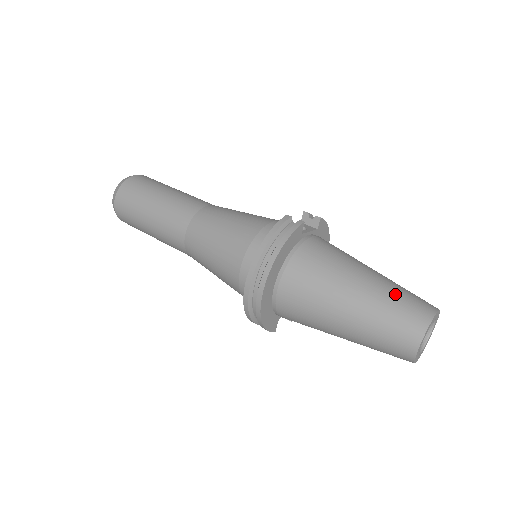
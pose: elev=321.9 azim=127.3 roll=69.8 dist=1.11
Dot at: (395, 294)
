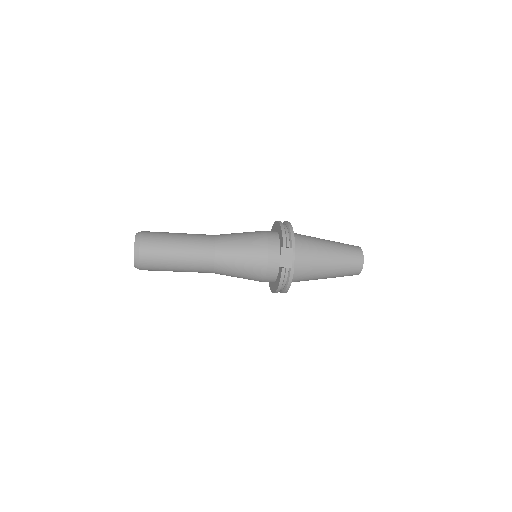
Dot at: occluded
